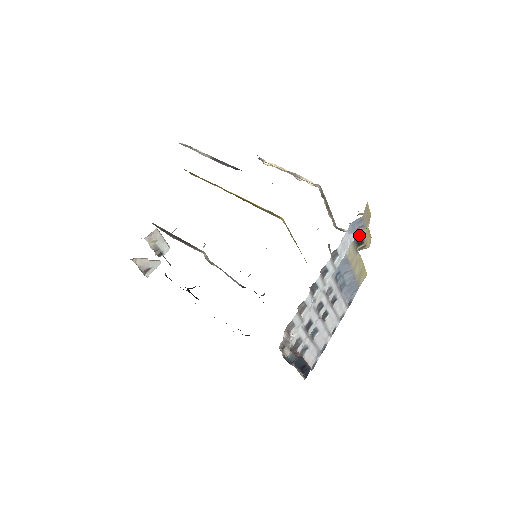
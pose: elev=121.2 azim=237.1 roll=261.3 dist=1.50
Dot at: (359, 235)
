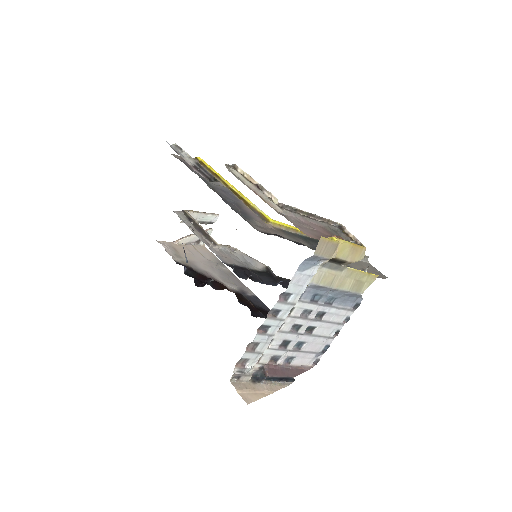
Dot at: (333, 259)
